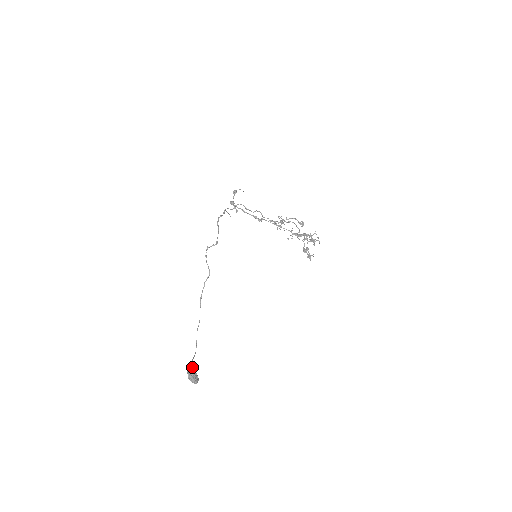
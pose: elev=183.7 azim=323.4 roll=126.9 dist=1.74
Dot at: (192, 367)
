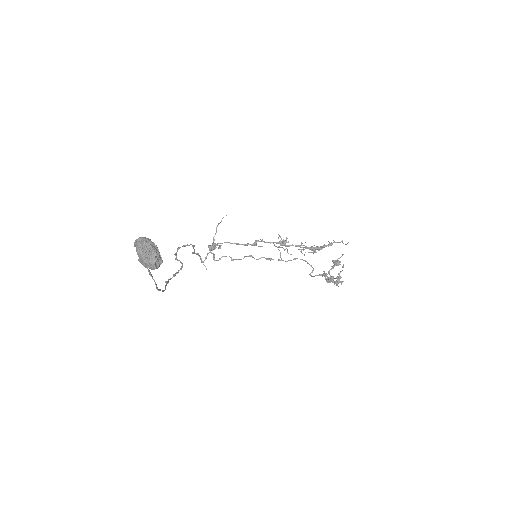
Dot at: occluded
